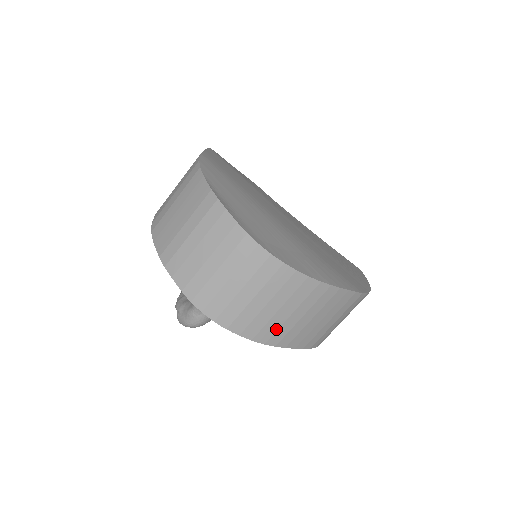
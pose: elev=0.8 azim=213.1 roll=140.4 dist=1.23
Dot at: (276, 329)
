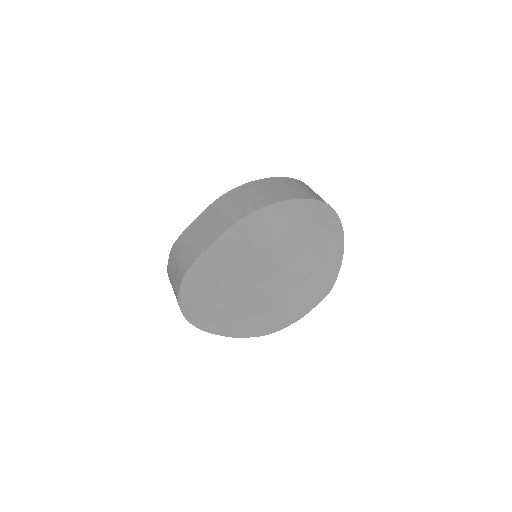
Dot at: occluded
